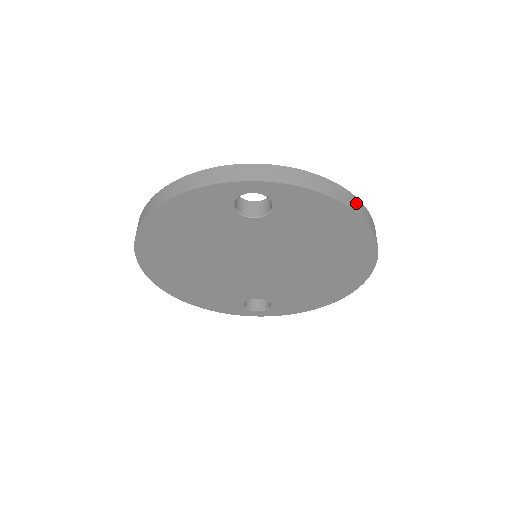
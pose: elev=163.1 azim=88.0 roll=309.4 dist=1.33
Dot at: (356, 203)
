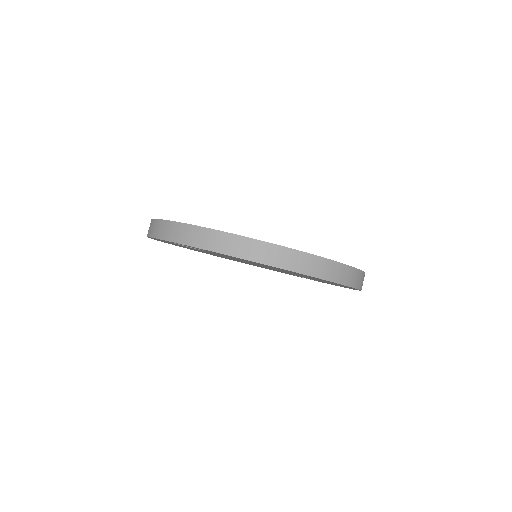
Dot at: (257, 249)
